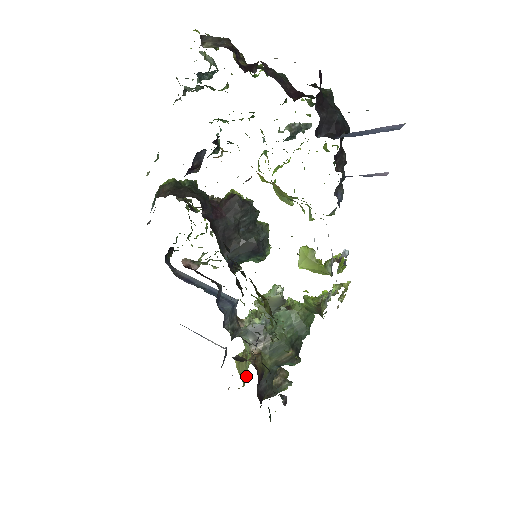
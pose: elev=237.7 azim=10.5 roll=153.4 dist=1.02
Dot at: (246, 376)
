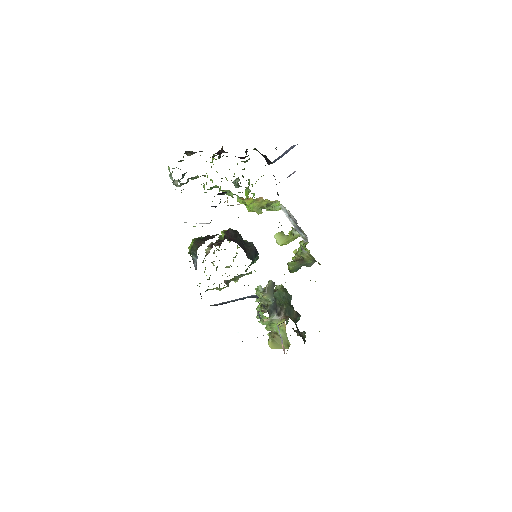
Dot at: (286, 340)
